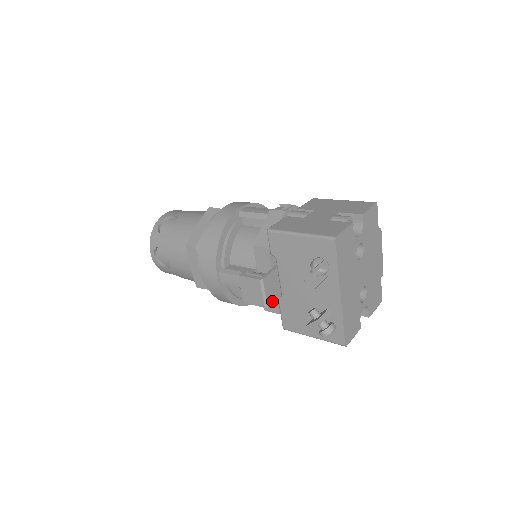
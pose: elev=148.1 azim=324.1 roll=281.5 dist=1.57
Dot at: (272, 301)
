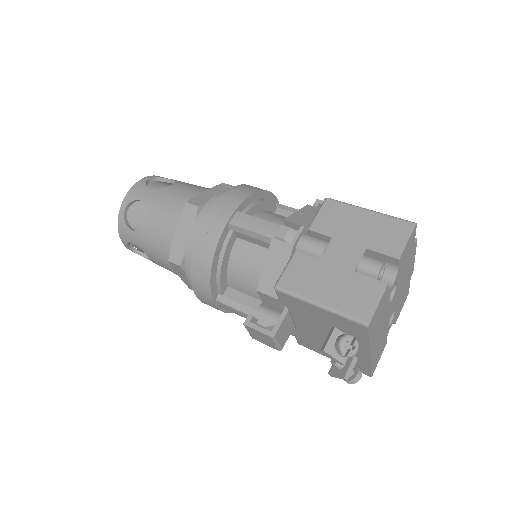
Dot at: (286, 340)
